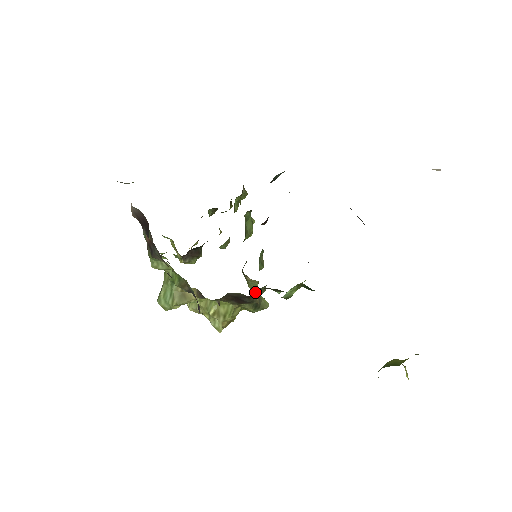
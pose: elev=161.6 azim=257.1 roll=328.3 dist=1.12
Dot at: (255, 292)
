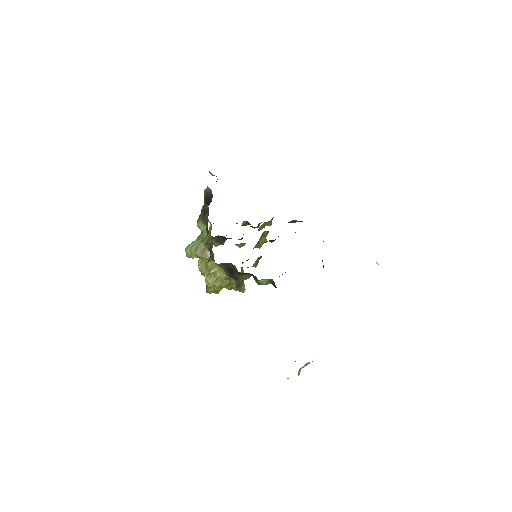
Dot at: occluded
